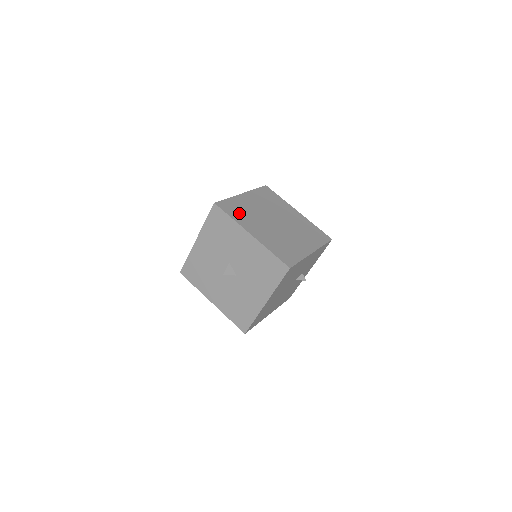
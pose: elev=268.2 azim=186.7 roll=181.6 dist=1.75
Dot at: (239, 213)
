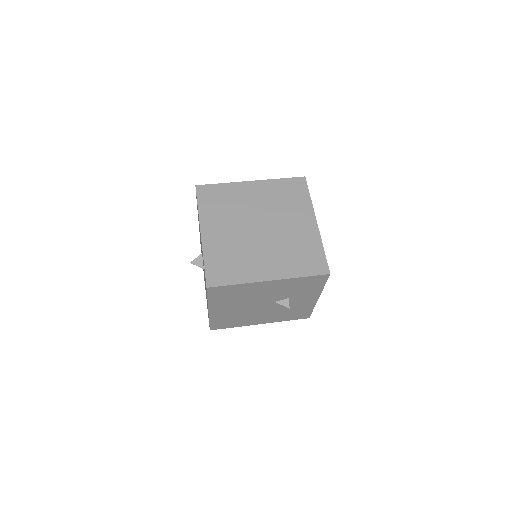
Dot at: (215, 204)
